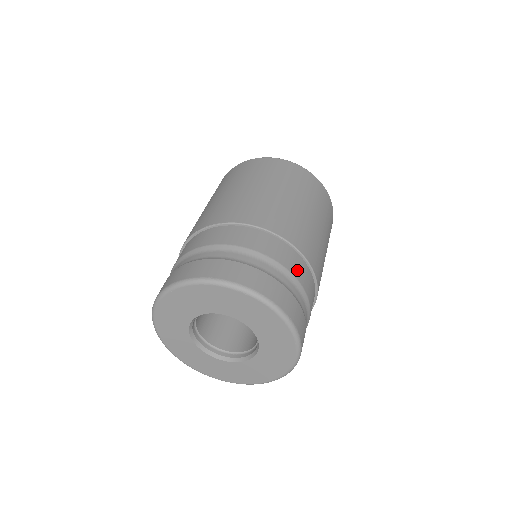
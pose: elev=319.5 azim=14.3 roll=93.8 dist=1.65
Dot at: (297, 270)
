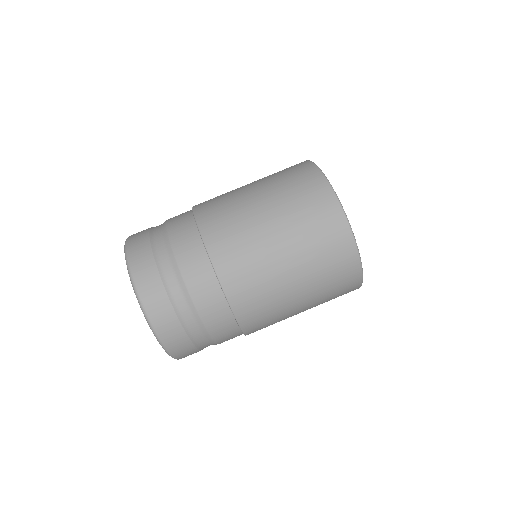
Dot at: (194, 277)
